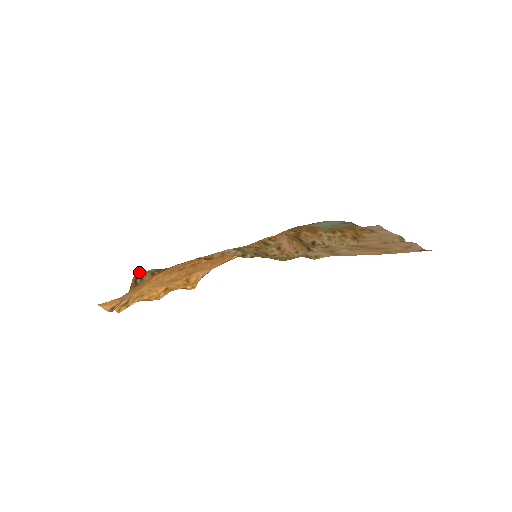
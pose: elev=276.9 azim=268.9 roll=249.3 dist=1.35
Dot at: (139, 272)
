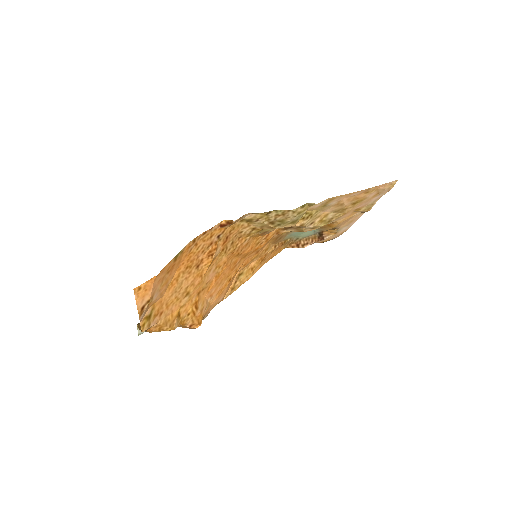
Dot at: (138, 328)
